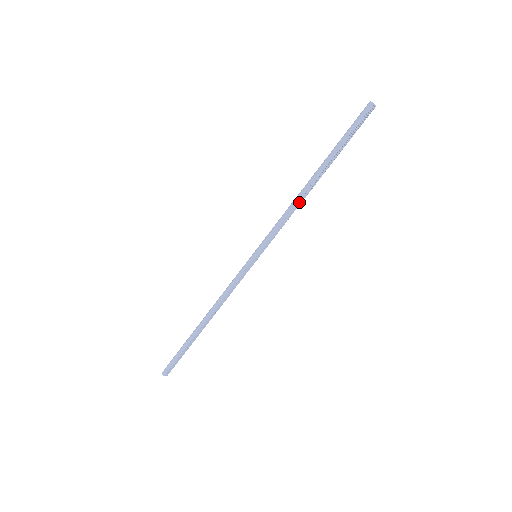
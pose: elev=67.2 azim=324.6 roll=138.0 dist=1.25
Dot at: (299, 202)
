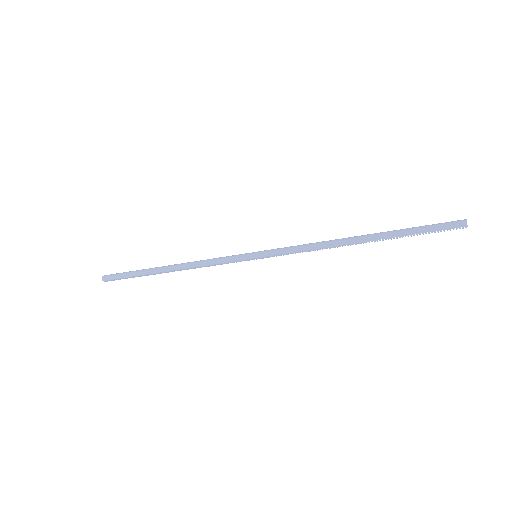
Dot at: (330, 248)
